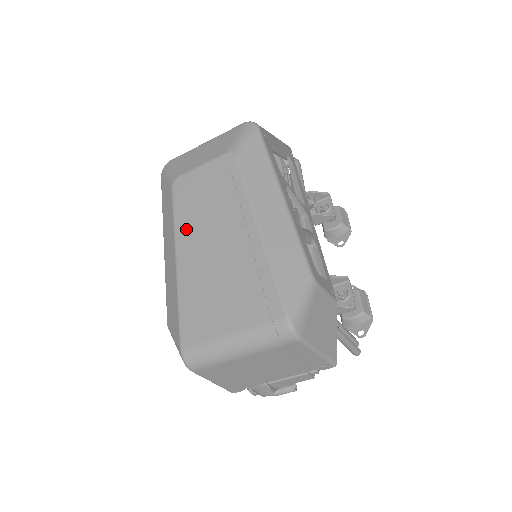
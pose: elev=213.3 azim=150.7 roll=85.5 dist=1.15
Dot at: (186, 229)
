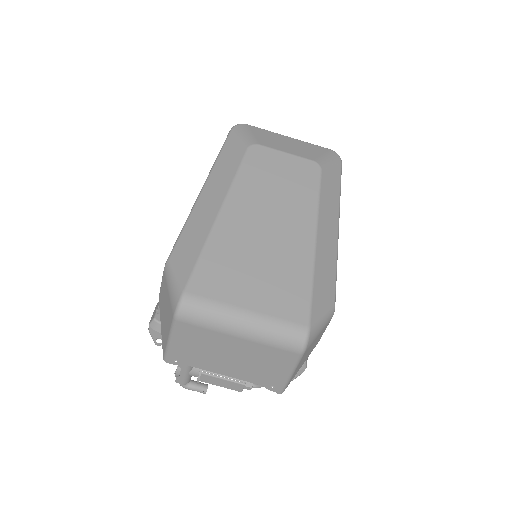
Dot at: (245, 192)
